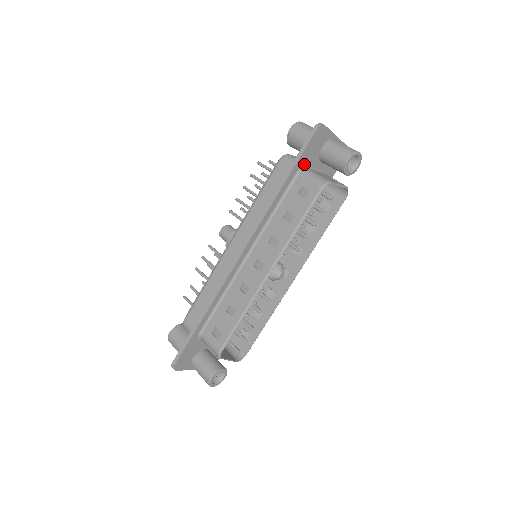
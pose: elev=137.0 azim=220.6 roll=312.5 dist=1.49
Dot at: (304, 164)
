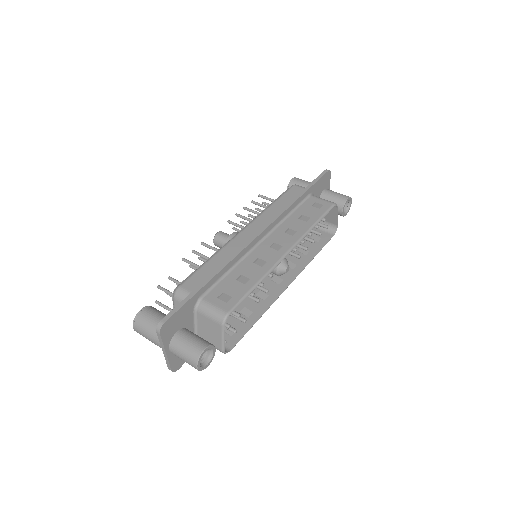
Dot at: (313, 192)
